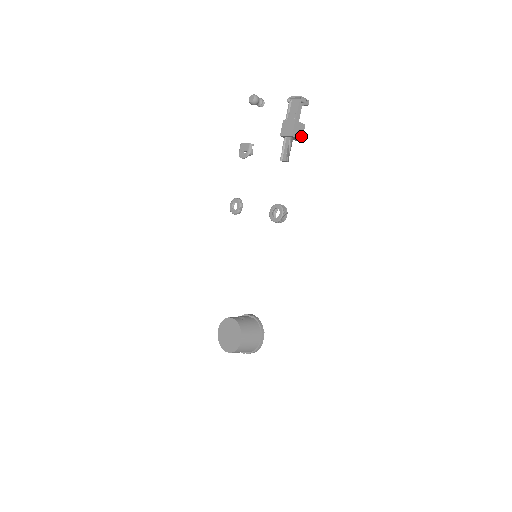
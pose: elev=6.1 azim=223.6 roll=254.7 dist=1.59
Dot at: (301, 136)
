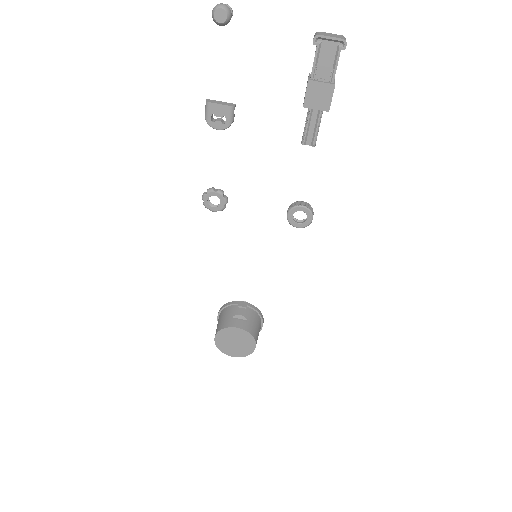
Dot at: occluded
